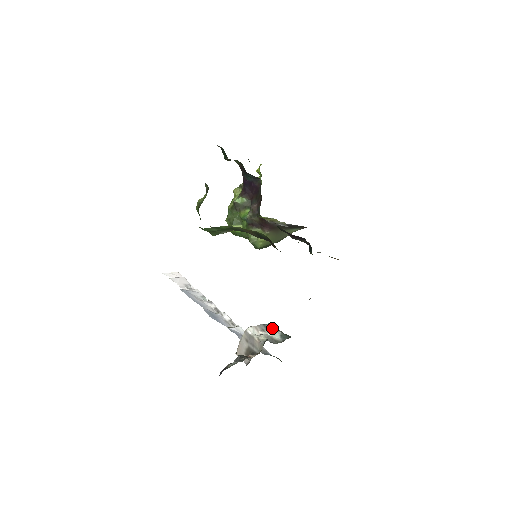
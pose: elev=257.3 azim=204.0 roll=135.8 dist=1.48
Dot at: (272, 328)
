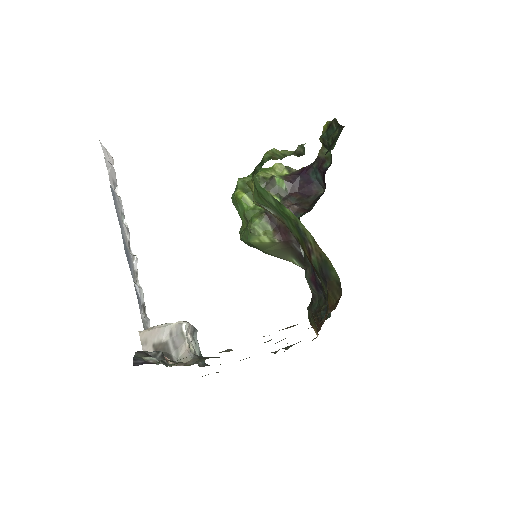
Dot at: (196, 337)
